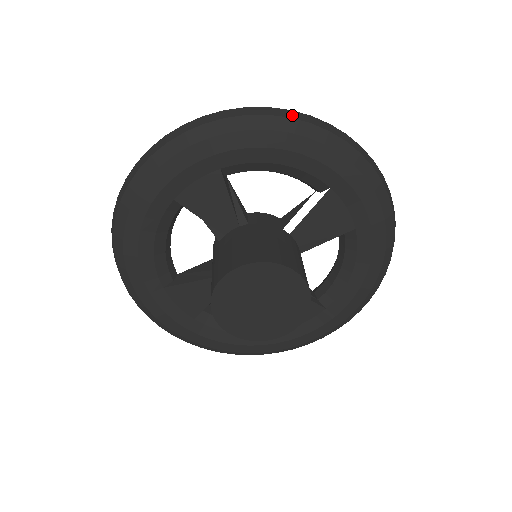
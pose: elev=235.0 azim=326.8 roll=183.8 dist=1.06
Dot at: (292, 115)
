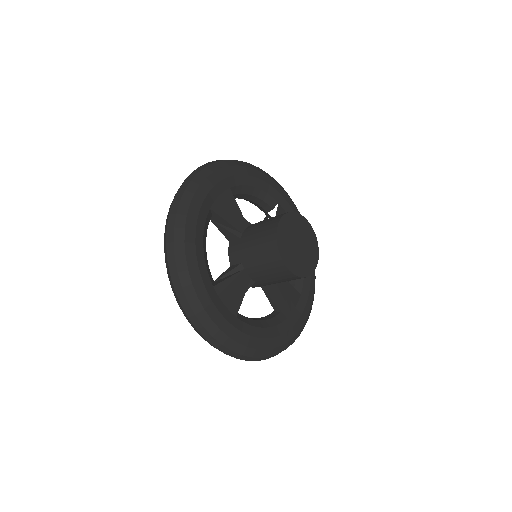
Dot at: occluded
